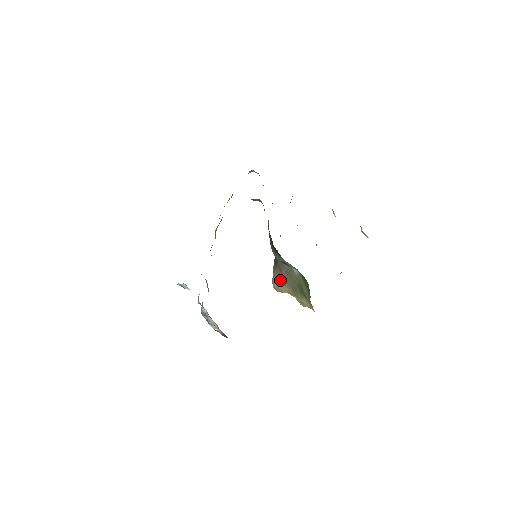
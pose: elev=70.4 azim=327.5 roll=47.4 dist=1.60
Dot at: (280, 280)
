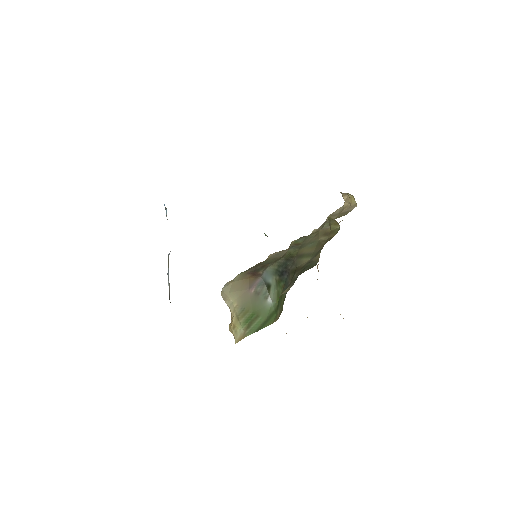
Dot at: (239, 291)
